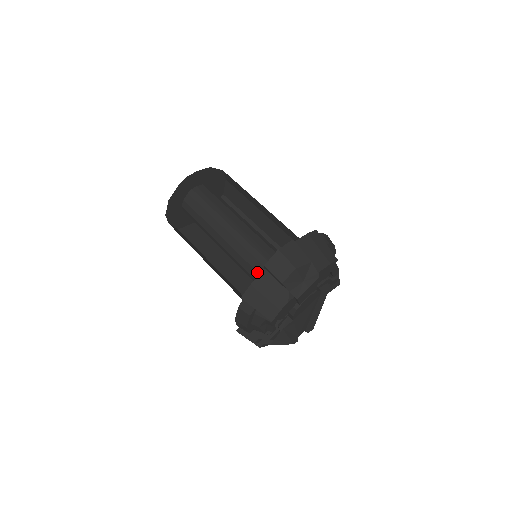
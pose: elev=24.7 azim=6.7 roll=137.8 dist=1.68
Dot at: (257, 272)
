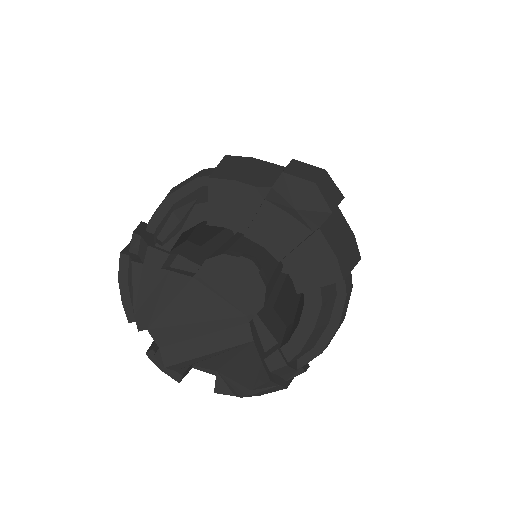
Dot at: occluded
